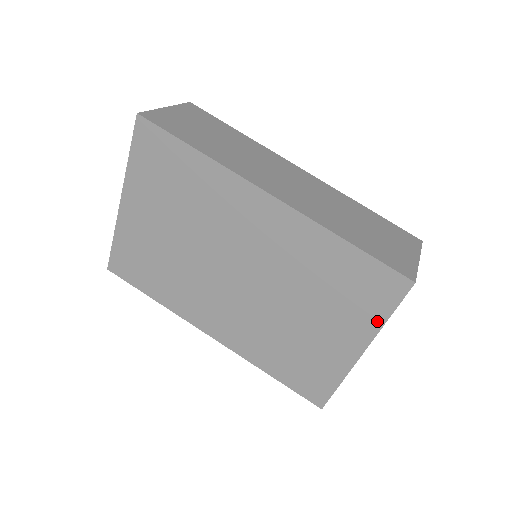
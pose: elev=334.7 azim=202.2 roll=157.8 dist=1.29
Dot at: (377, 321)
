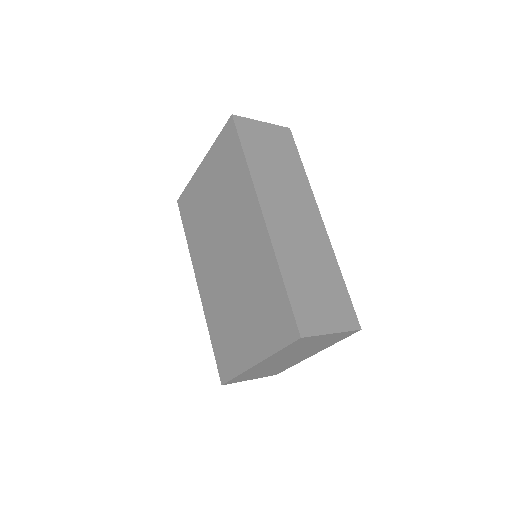
Dot at: (272, 348)
